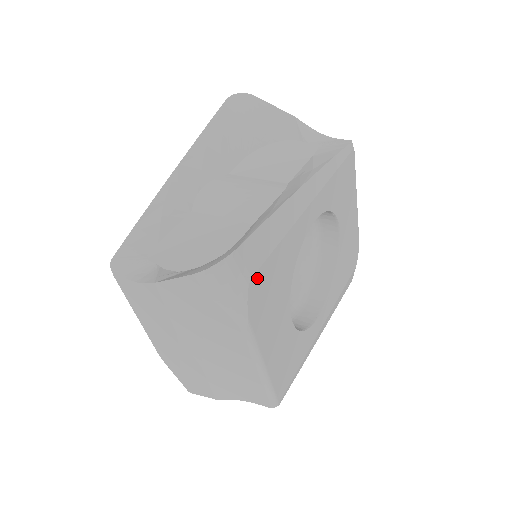
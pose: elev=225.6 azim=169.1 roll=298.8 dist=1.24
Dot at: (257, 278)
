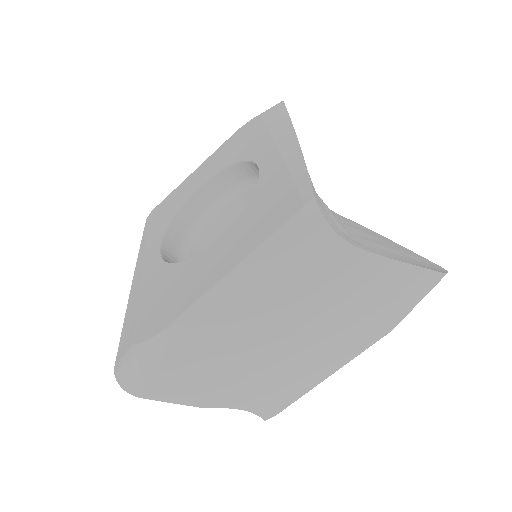
Dot at: occluded
